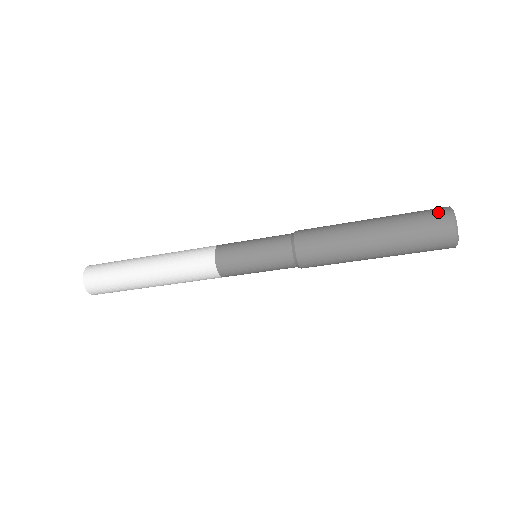
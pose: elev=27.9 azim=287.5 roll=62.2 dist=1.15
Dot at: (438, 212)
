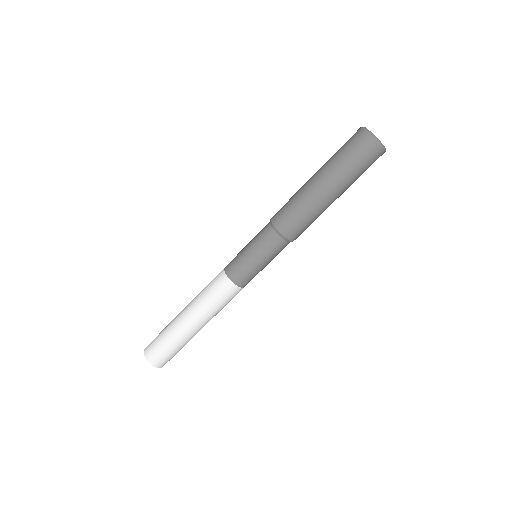
Dot at: occluded
